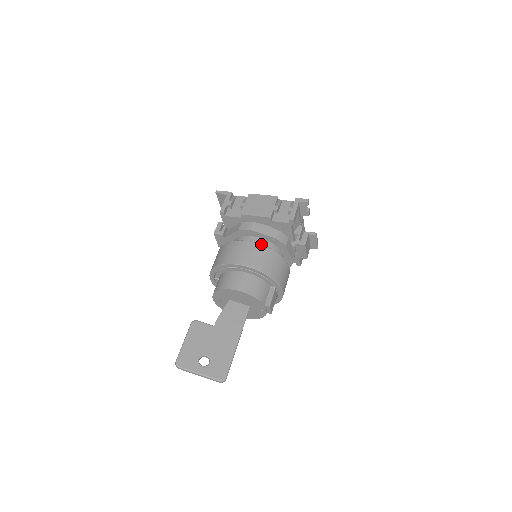
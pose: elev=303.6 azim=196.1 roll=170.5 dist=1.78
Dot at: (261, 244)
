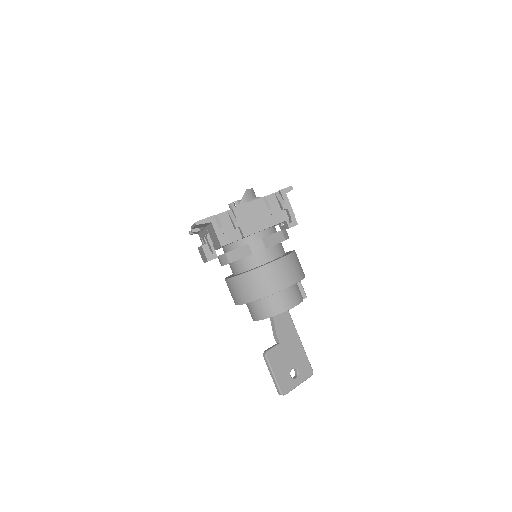
Dot at: (283, 257)
